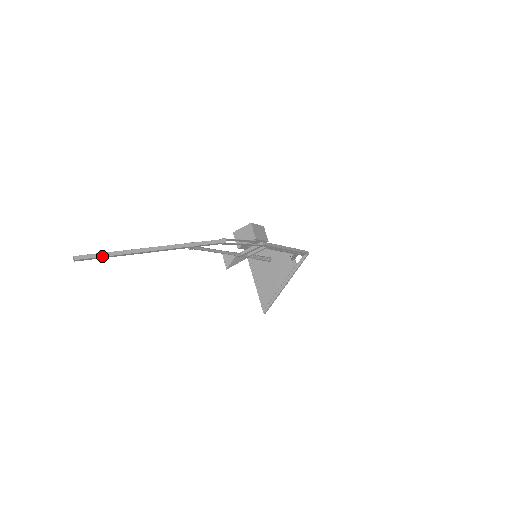
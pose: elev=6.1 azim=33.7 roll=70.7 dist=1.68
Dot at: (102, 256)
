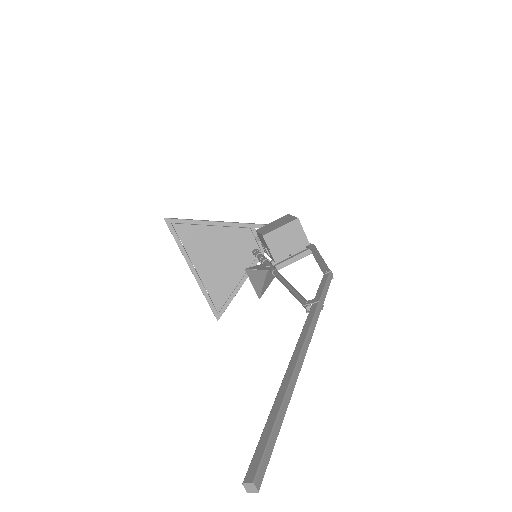
Dot at: (279, 431)
